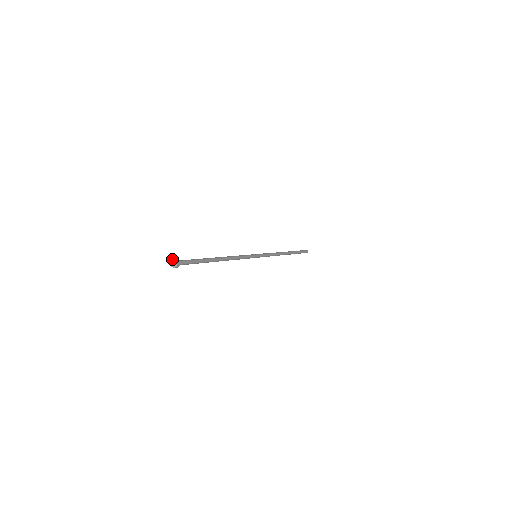
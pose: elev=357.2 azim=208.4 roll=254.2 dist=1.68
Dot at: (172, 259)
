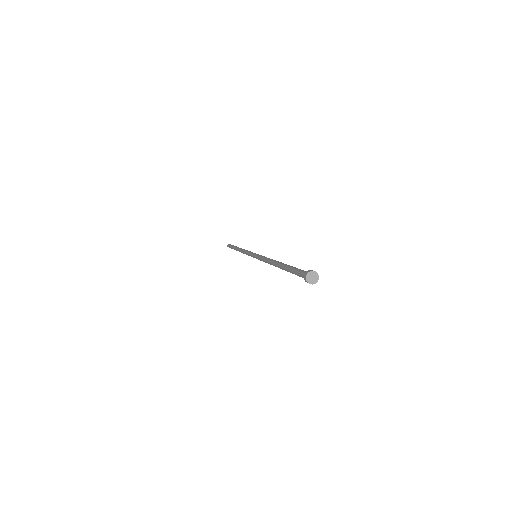
Dot at: (306, 276)
